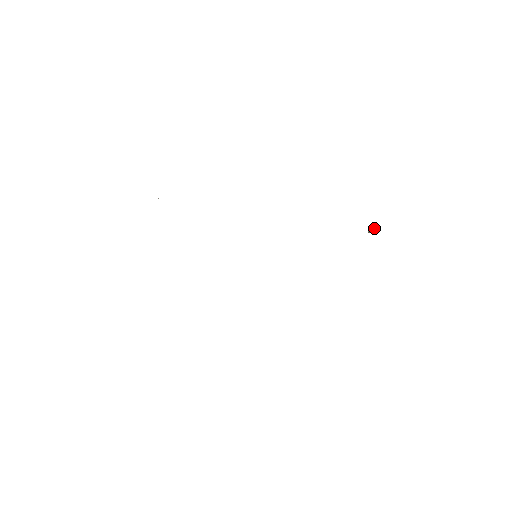
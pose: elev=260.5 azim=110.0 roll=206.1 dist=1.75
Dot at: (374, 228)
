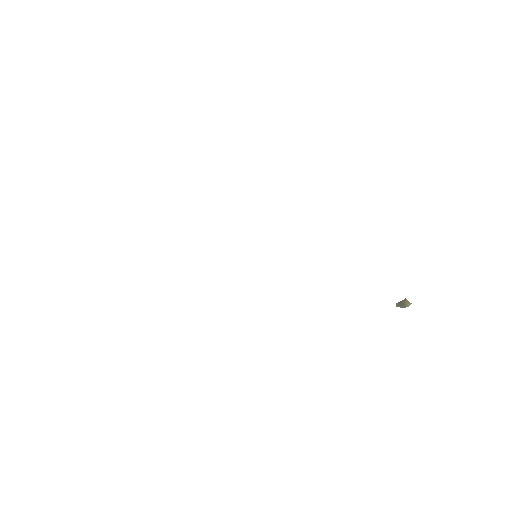
Dot at: (405, 302)
